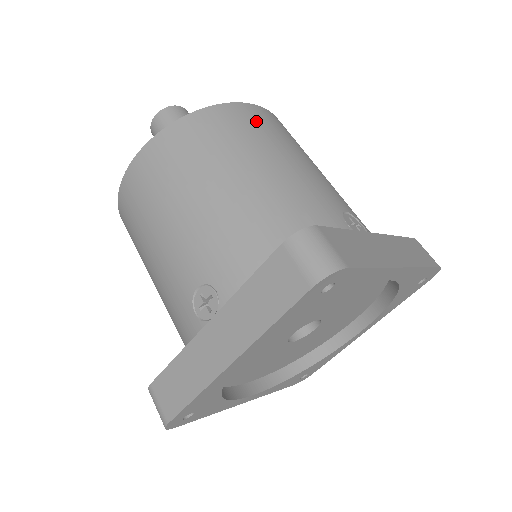
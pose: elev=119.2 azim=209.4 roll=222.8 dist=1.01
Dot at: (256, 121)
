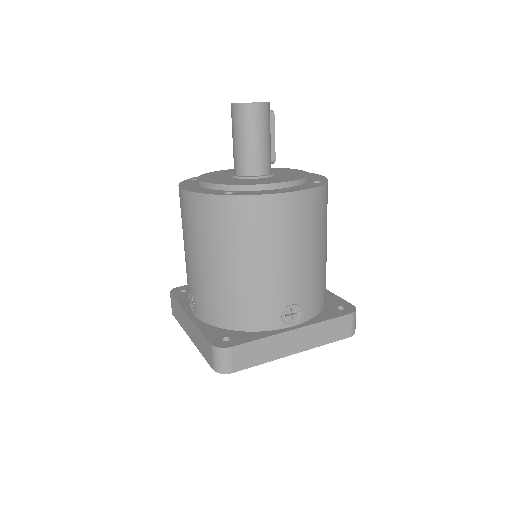
Dot at: (269, 218)
